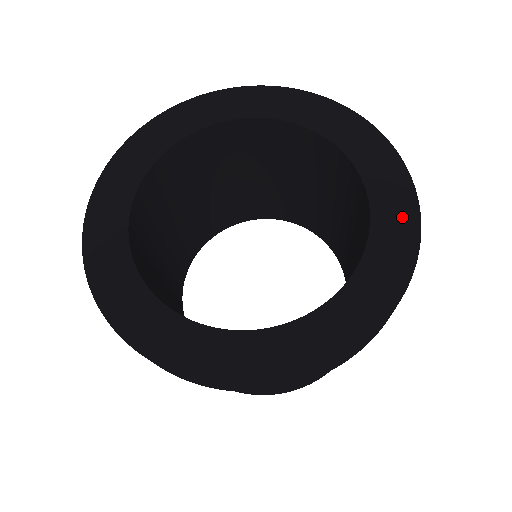
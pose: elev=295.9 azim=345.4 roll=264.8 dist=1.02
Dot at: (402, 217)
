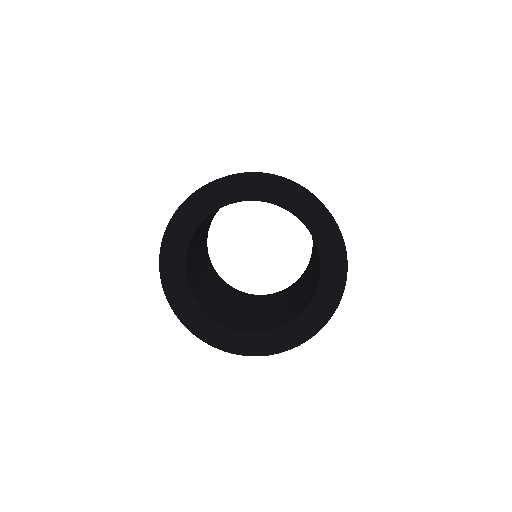
Dot at: (335, 287)
